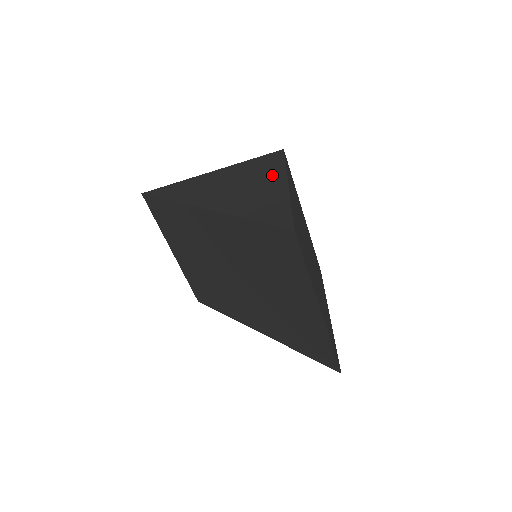
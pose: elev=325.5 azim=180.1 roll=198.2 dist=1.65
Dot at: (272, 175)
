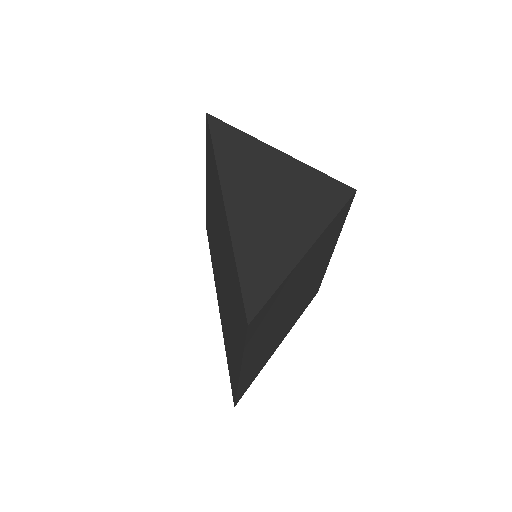
Dot at: (311, 220)
